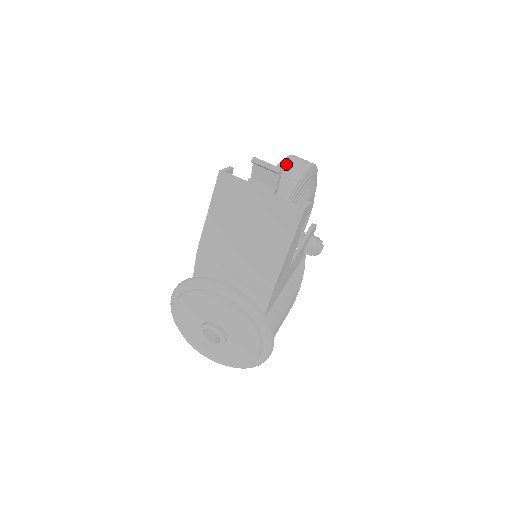
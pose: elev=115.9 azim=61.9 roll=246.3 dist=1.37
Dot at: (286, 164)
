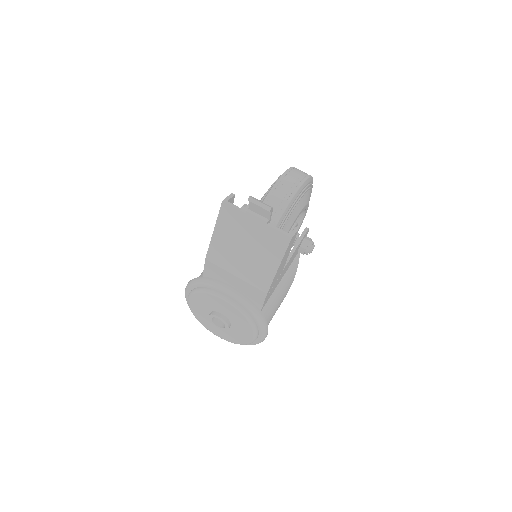
Dot at: (282, 182)
